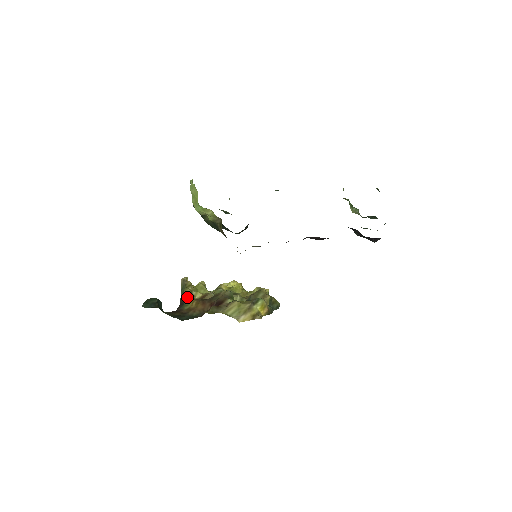
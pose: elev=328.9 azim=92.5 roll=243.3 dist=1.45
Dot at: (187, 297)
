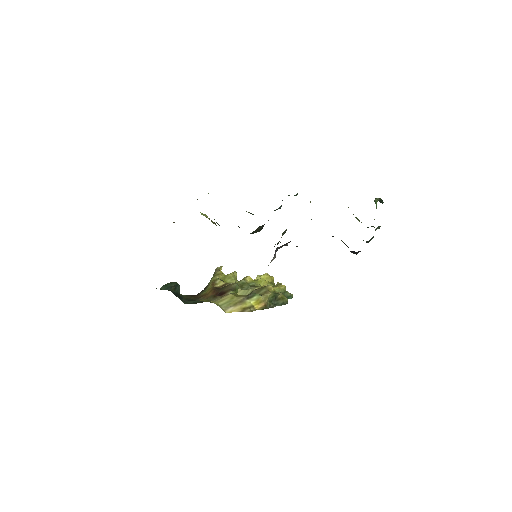
Dot at: (210, 284)
